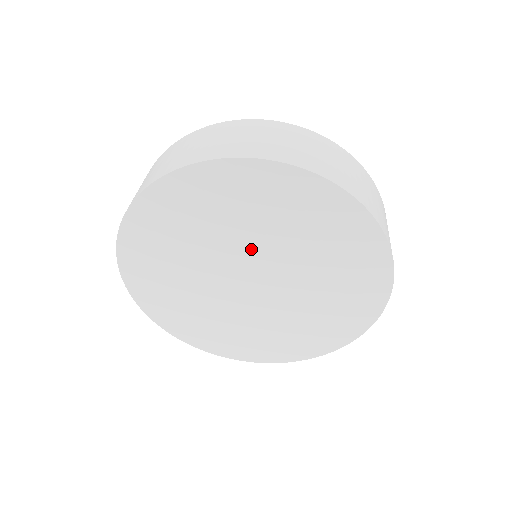
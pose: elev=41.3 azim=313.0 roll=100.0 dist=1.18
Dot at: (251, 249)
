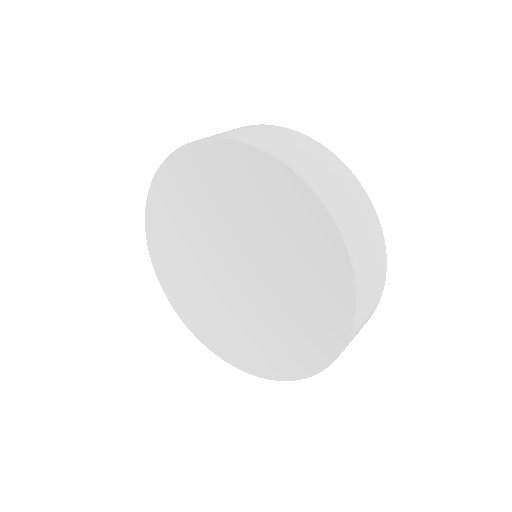
Dot at: (248, 242)
